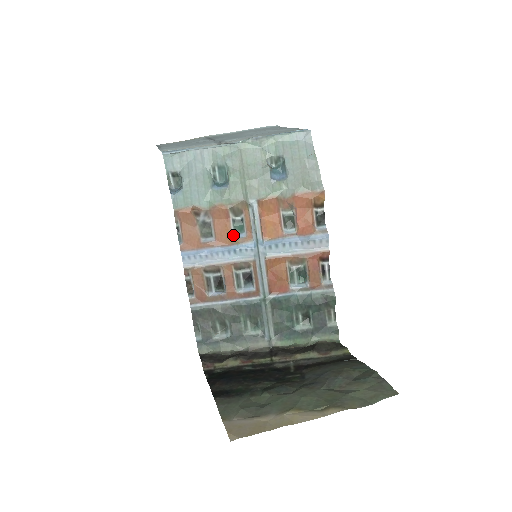
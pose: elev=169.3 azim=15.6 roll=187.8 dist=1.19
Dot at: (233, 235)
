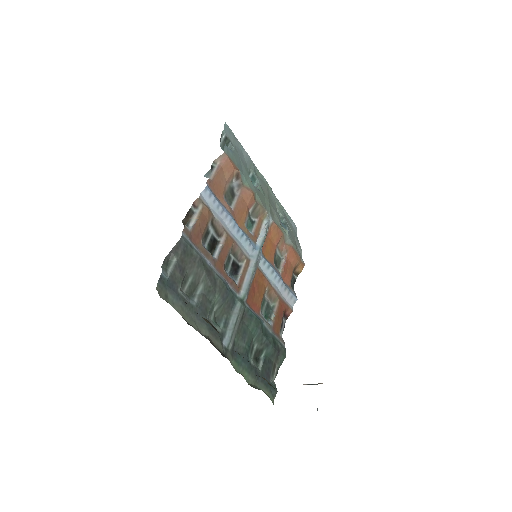
Dot at: (245, 223)
